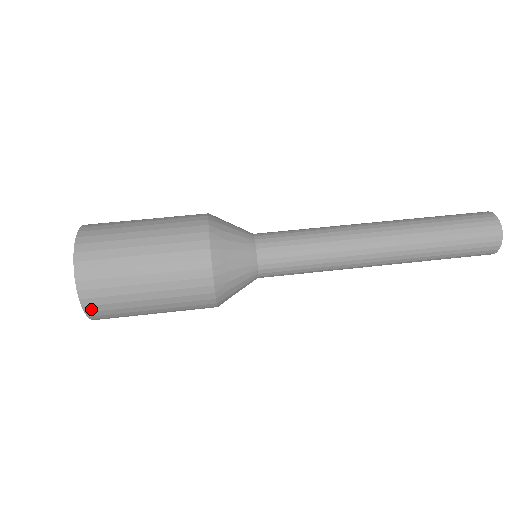
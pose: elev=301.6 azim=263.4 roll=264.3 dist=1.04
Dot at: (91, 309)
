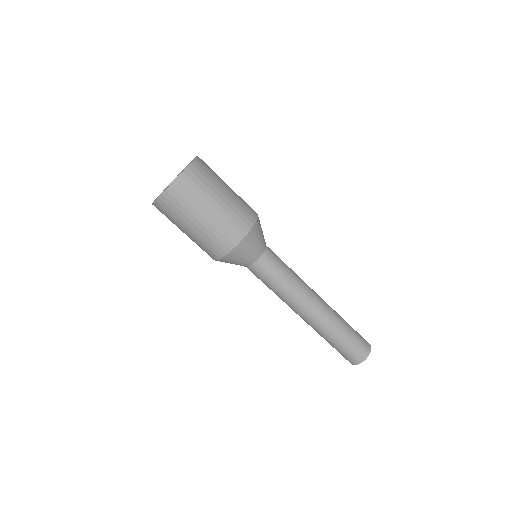
Dot at: (164, 199)
